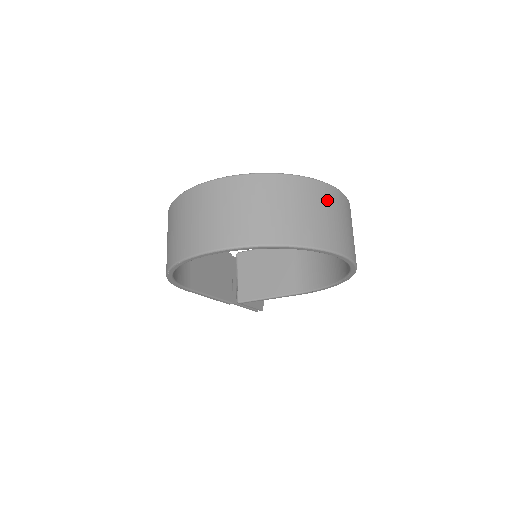
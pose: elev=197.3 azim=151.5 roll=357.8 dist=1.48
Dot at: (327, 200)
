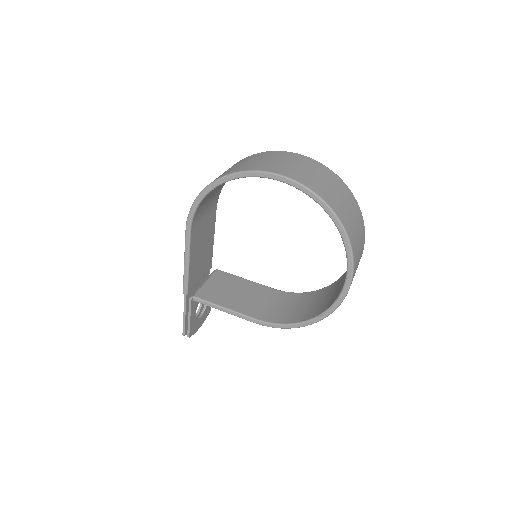
Dot at: (361, 231)
